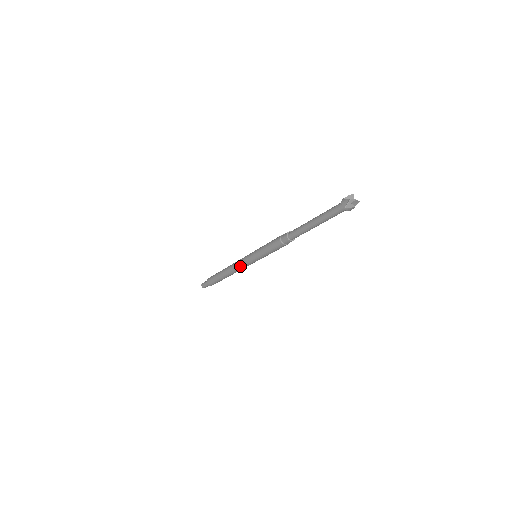
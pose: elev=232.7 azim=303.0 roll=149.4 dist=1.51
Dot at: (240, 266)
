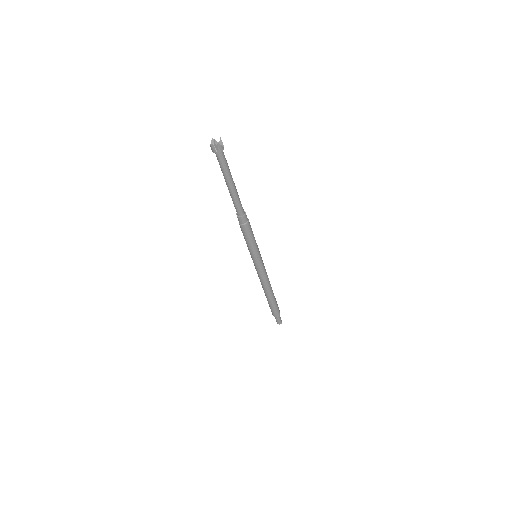
Dot at: (261, 276)
